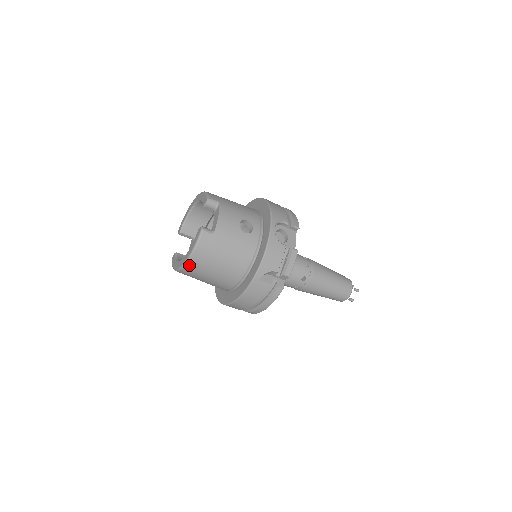
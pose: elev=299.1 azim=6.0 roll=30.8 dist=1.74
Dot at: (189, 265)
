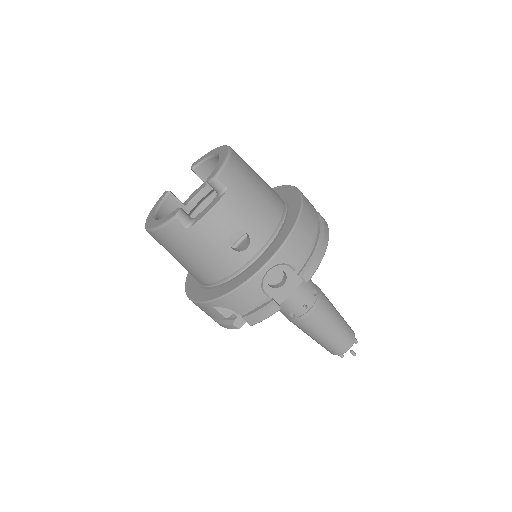
Dot at: (151, 234)
